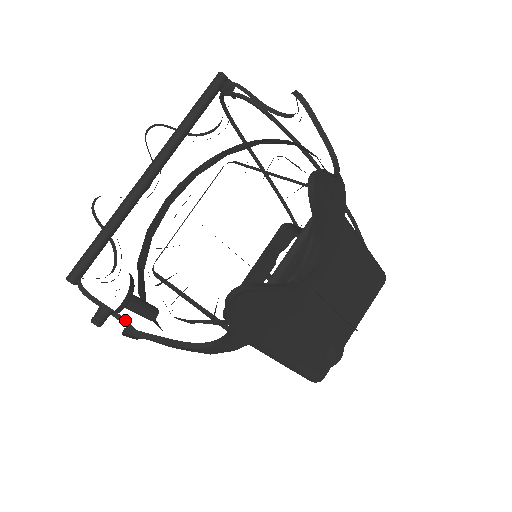
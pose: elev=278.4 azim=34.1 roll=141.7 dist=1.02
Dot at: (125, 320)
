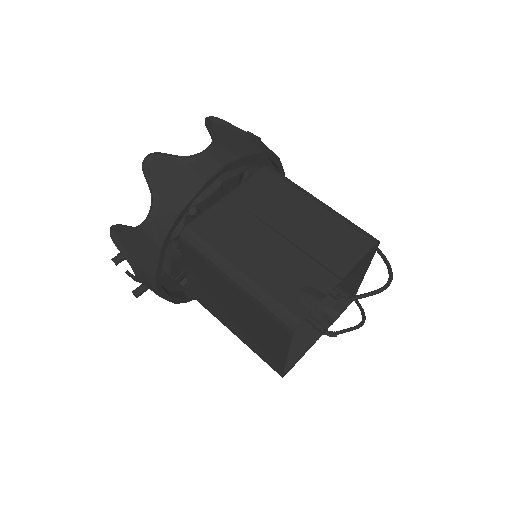
Dot at: occluded
